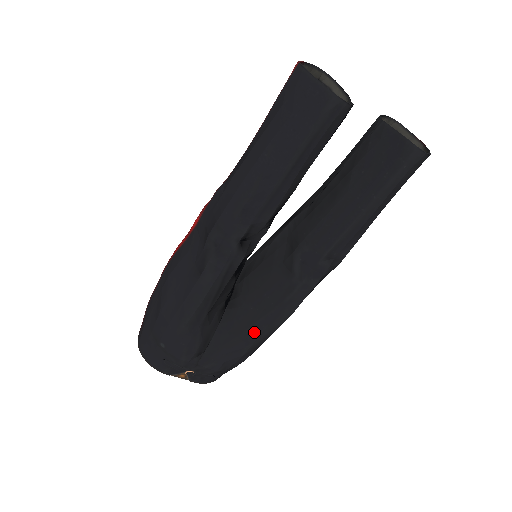
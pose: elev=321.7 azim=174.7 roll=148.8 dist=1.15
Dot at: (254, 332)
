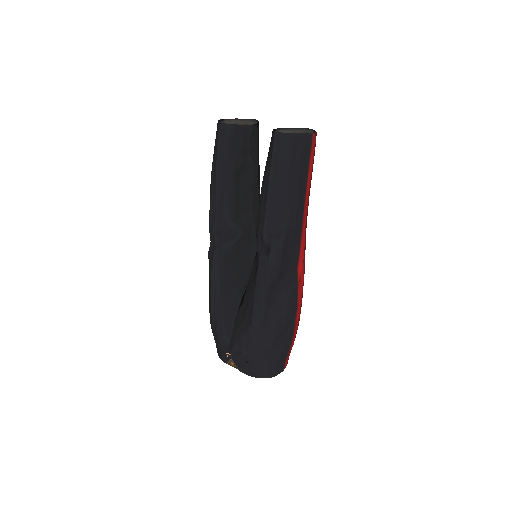
Dot at: (250, 311)
